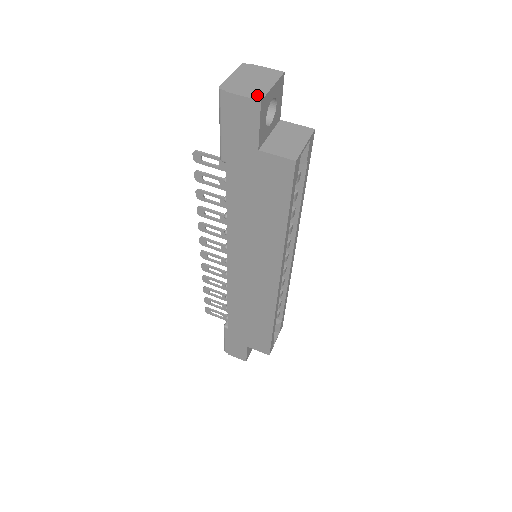
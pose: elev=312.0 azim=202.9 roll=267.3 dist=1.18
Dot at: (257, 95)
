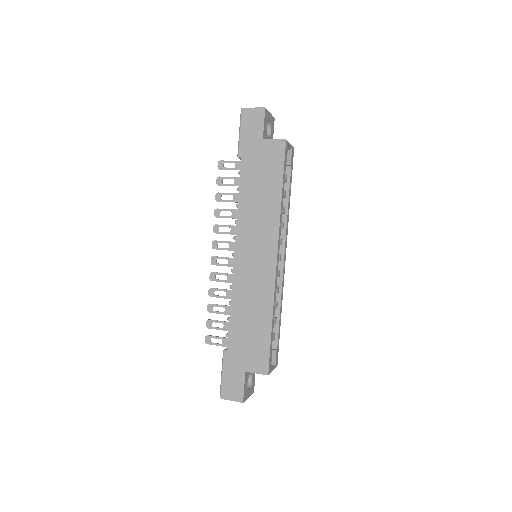
Dot at: (262, 109)
